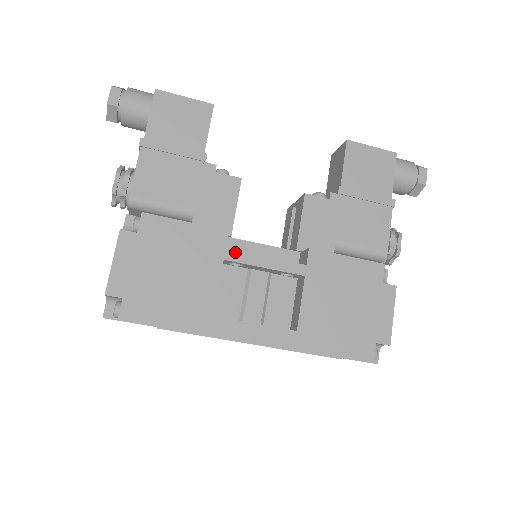
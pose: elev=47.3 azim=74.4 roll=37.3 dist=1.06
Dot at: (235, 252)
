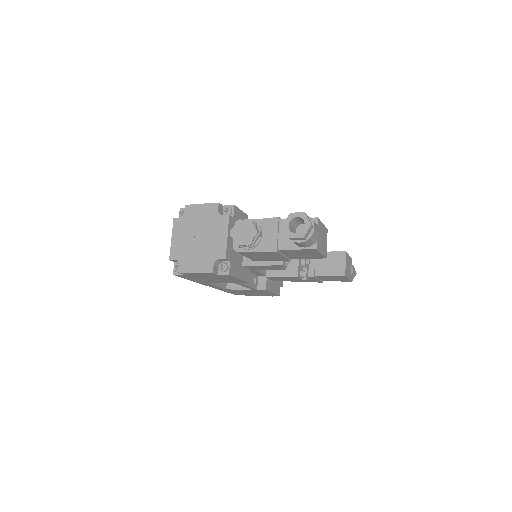
Dot at: (241, 284)
